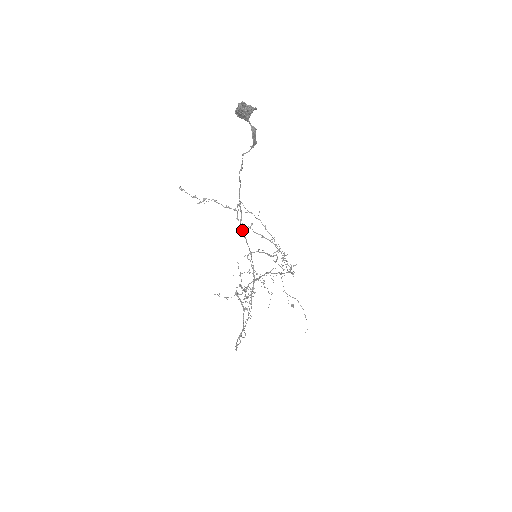
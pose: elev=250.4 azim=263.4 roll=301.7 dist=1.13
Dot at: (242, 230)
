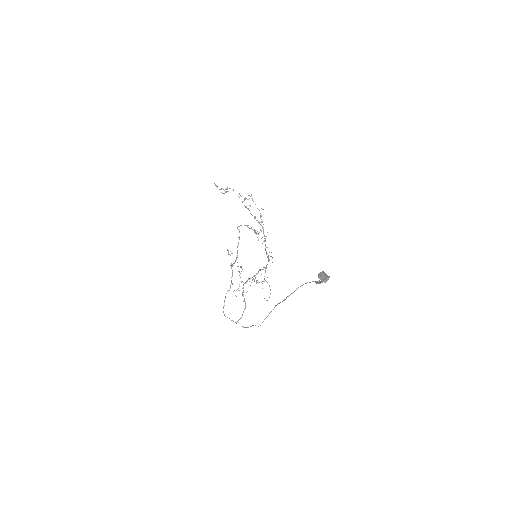
Dot at: occluded
